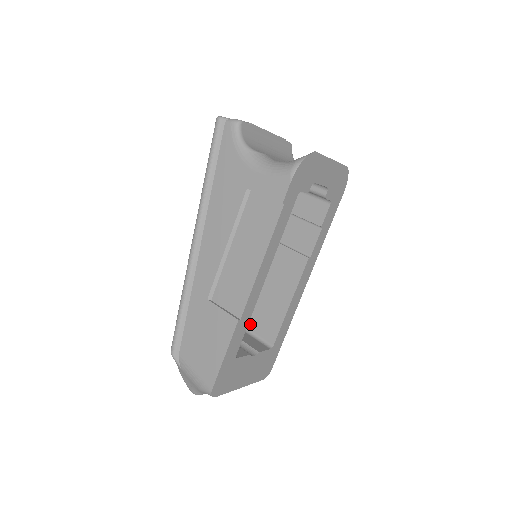
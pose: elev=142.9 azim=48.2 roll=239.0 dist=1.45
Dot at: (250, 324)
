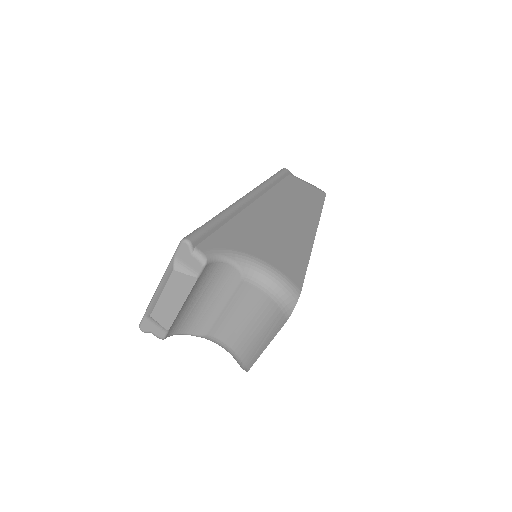
Dot at: occluded
